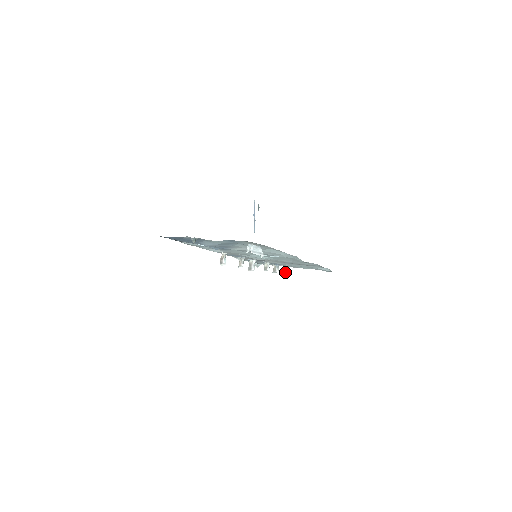
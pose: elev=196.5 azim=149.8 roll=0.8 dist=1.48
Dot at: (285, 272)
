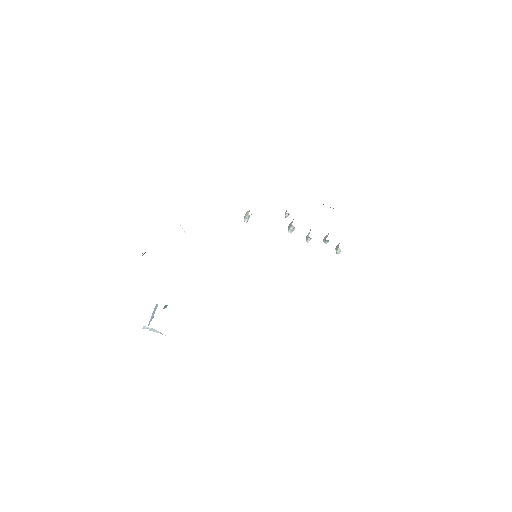
Dot at: (336, 247)
